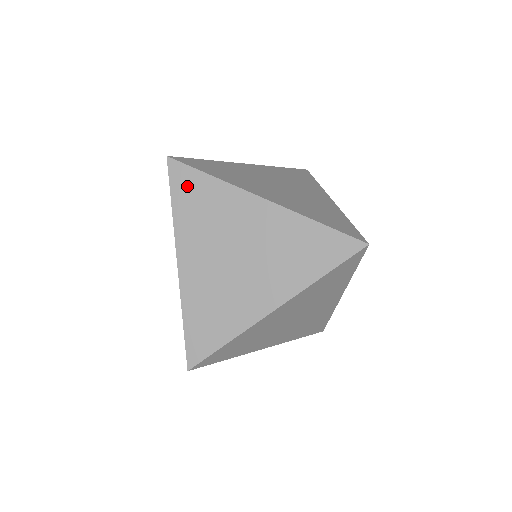
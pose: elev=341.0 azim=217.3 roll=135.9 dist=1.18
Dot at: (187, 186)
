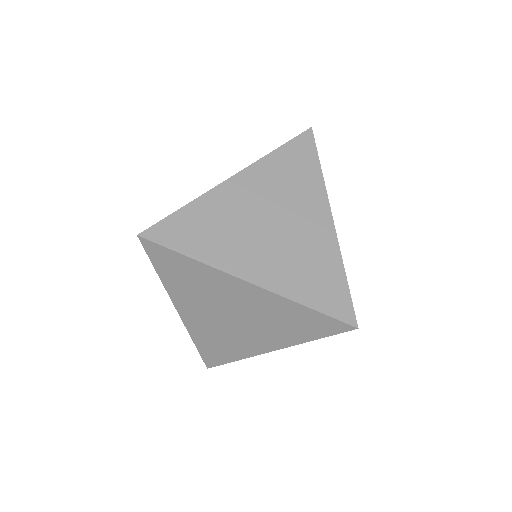
Dot at: (167, 262)
